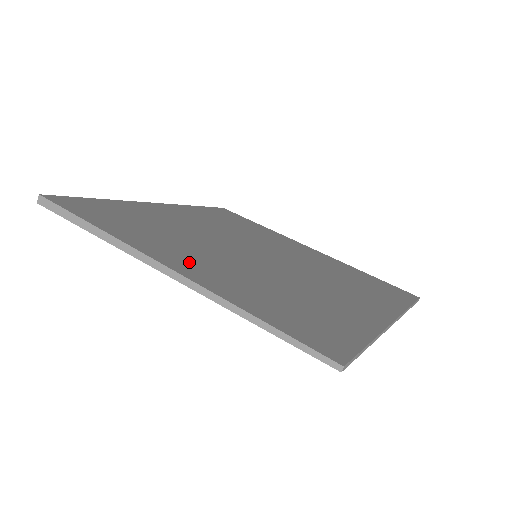
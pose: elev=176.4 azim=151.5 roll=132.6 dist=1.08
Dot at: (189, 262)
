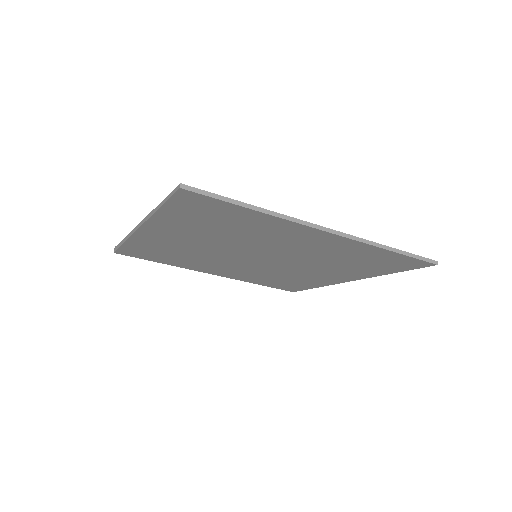
Dot at: occluded
